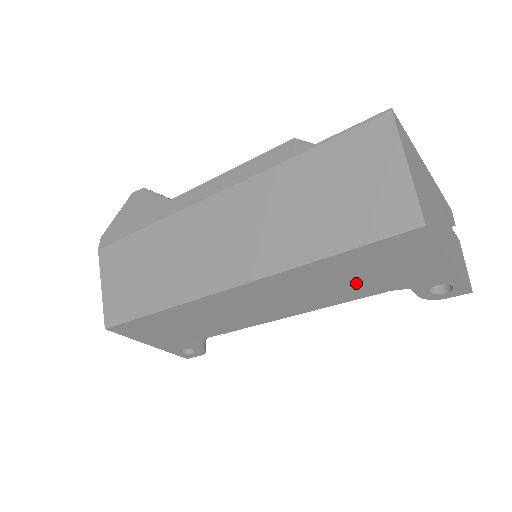
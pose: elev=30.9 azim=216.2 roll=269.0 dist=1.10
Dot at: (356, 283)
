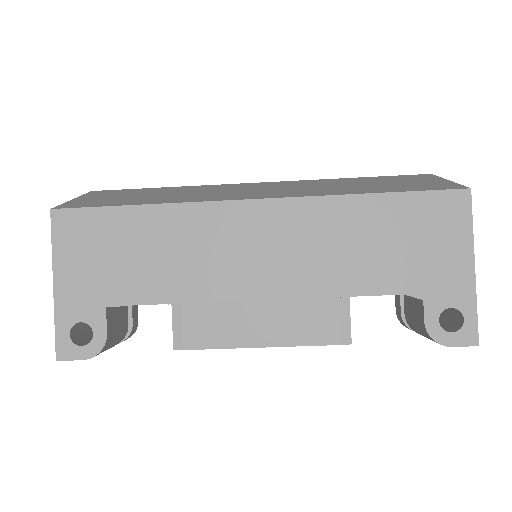
Dot at: (379, 258)
